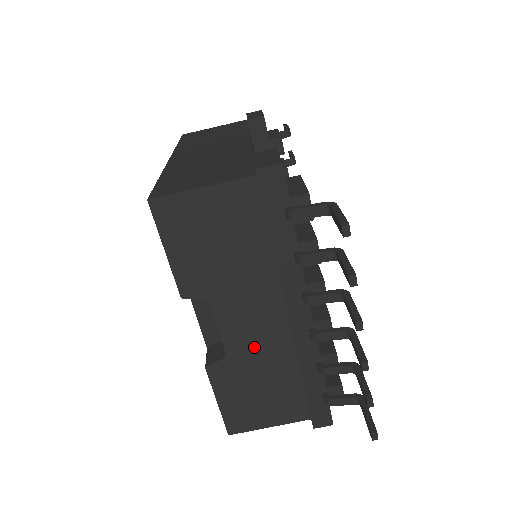
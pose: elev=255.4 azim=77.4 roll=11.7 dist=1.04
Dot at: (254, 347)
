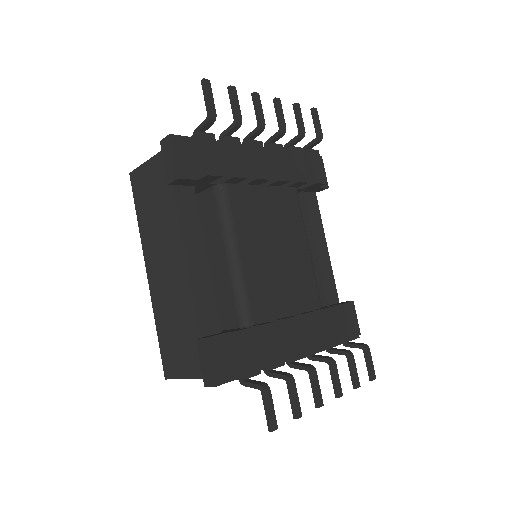
Dot at: occluded
